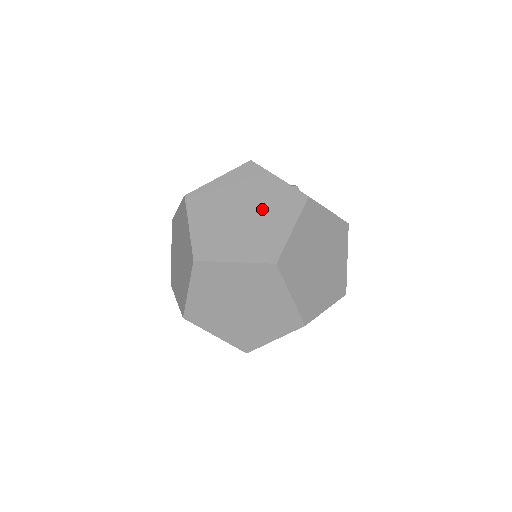
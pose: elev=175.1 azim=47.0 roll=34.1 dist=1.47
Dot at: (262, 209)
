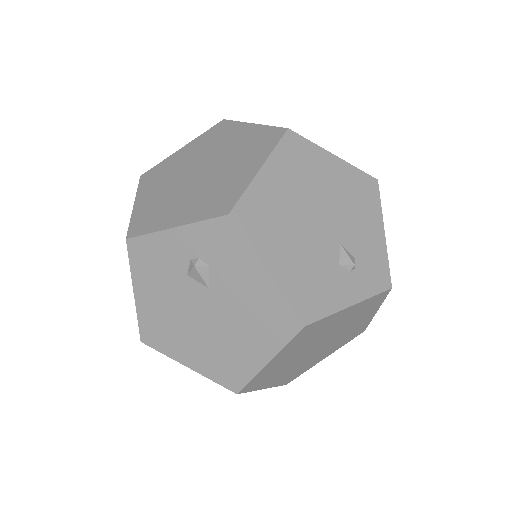
Dot at: (340, 330)
